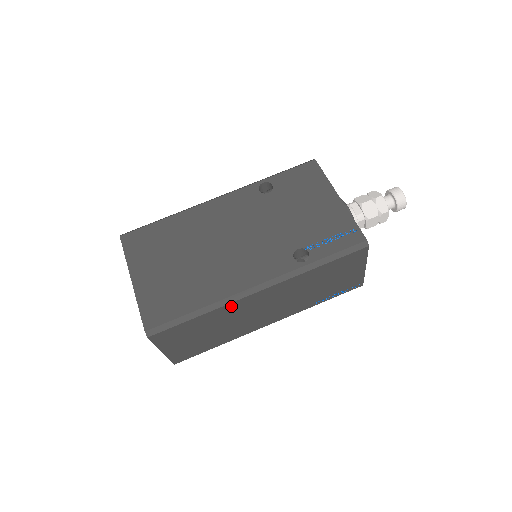
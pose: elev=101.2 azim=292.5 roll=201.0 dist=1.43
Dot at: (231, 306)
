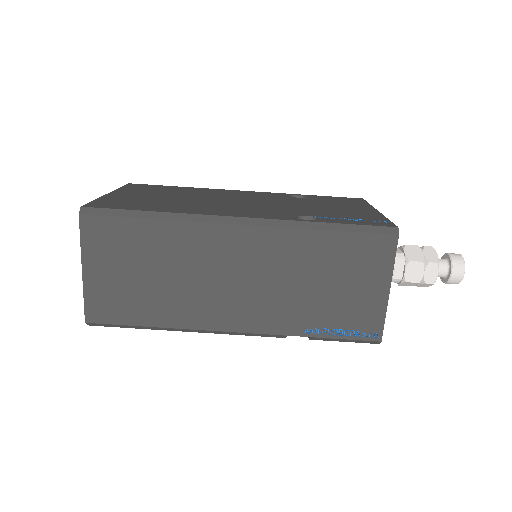
Dot at: (195, 231)
